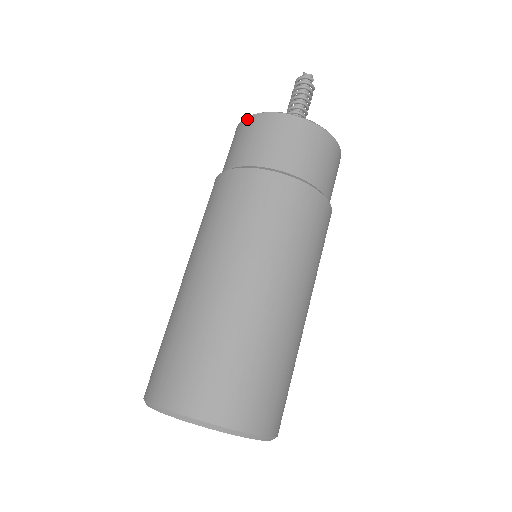
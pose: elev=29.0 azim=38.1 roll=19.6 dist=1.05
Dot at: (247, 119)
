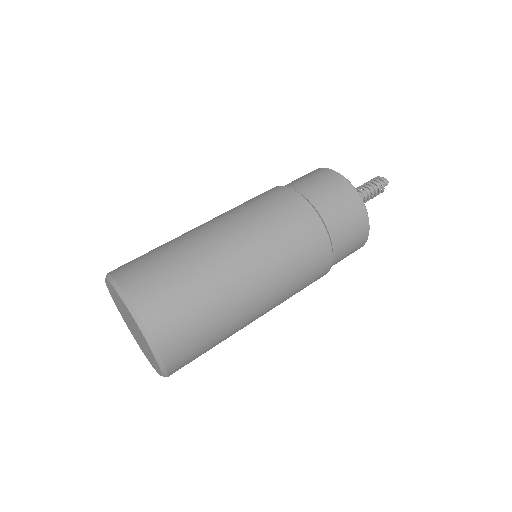
Dot at: occluded
